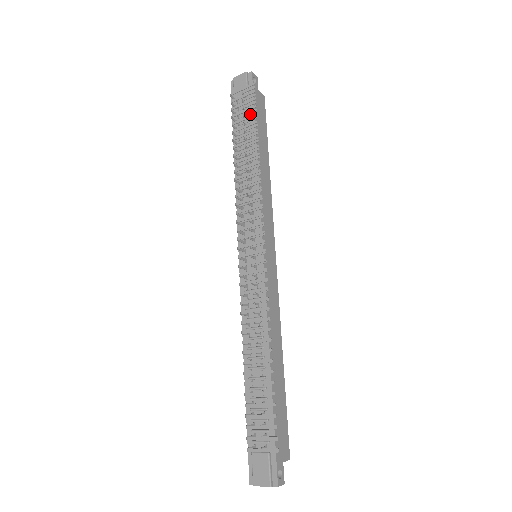
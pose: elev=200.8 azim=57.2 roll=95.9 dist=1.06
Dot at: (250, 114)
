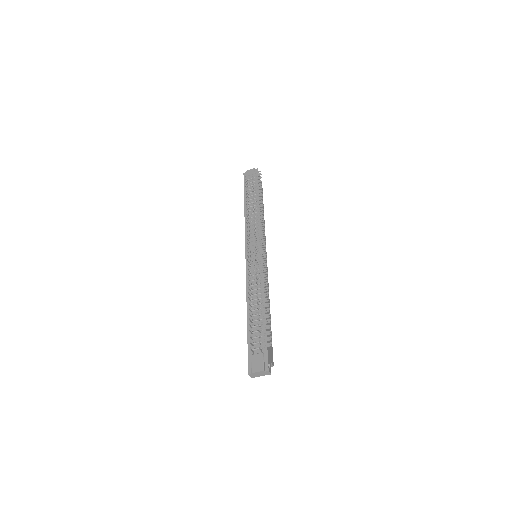
Dot at: (256, 187)
